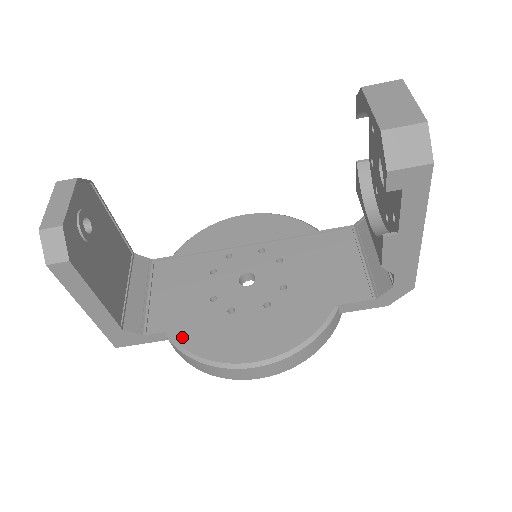
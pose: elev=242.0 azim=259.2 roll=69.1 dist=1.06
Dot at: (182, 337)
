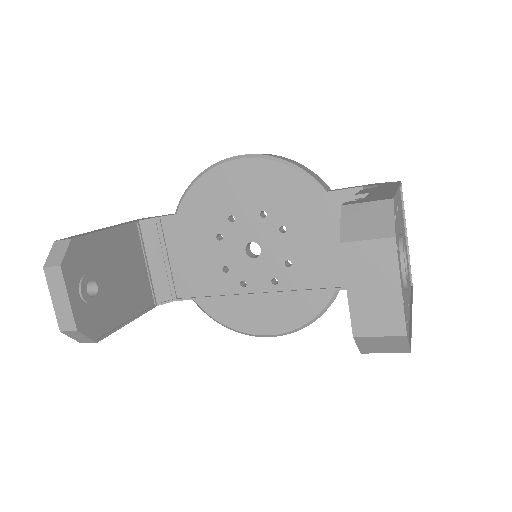
Dot at: (207, 306)
